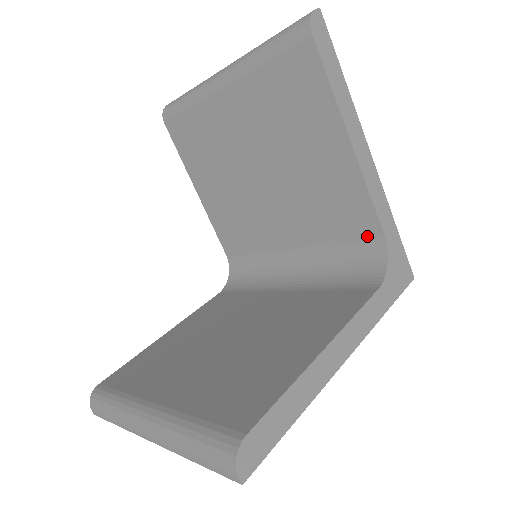
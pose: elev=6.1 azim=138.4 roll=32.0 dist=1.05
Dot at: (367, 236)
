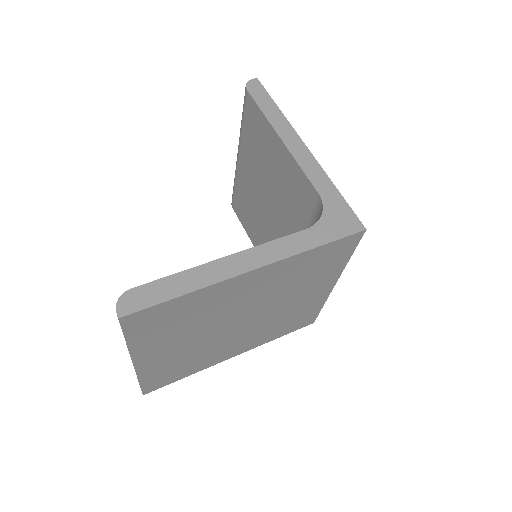
Dot at: (314, 204)
